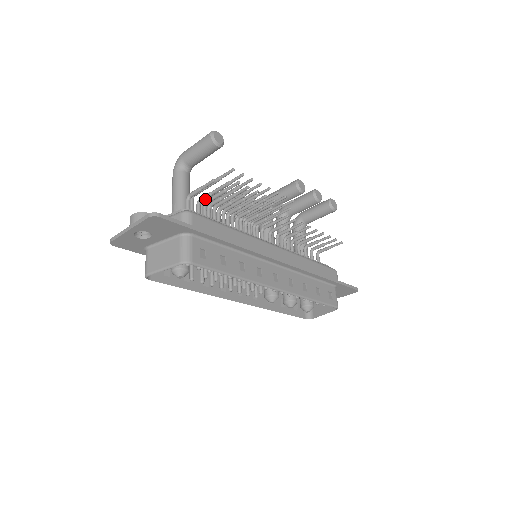
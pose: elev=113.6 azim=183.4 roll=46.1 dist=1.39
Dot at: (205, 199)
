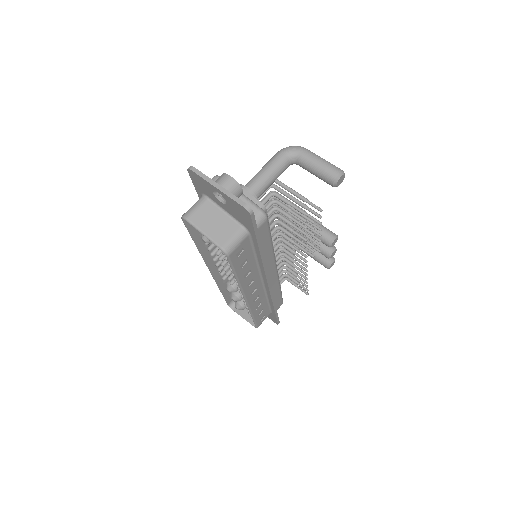
Dot at: (281, 207)
